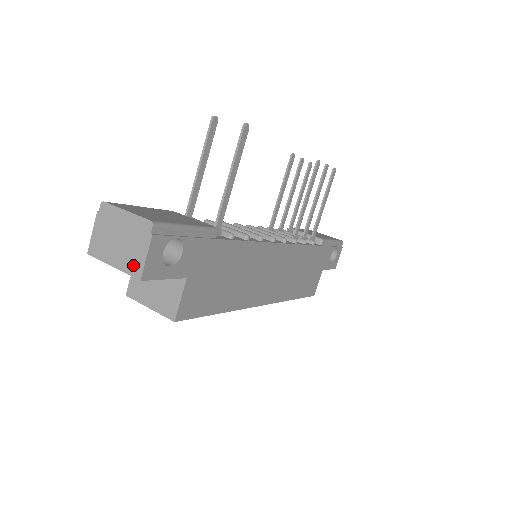
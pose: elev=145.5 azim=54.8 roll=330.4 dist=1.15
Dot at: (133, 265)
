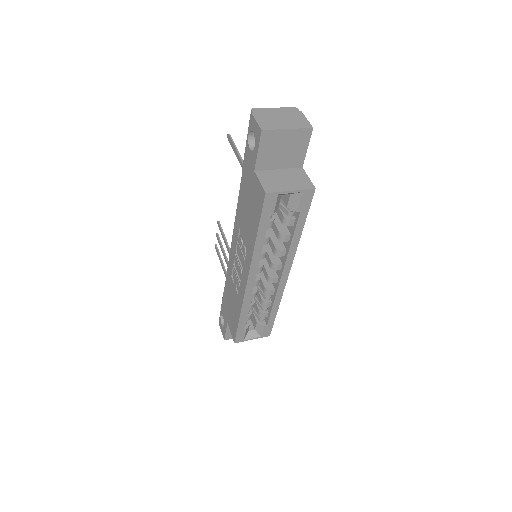
Dot at: (302, 124)
